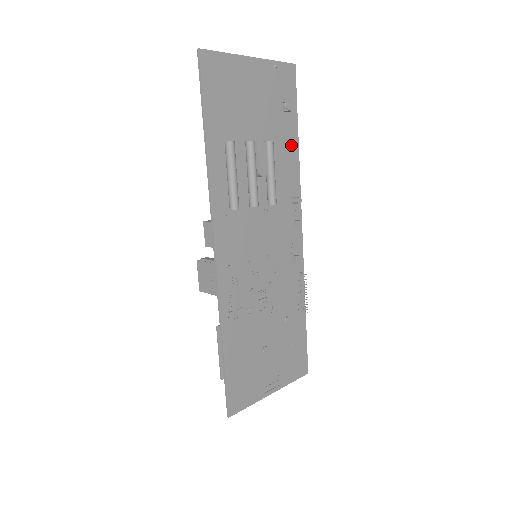
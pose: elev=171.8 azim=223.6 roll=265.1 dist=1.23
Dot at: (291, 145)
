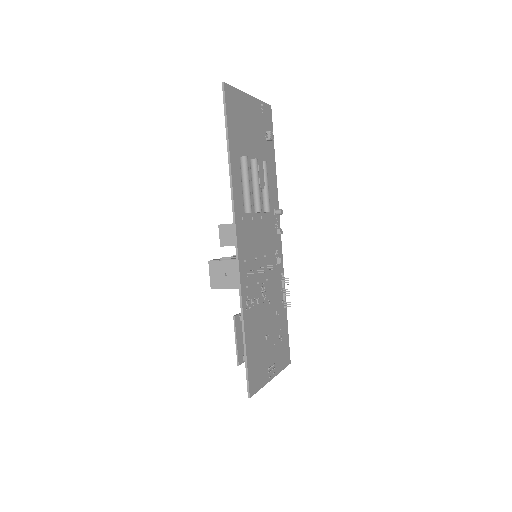
Dot at: (272, 168)
